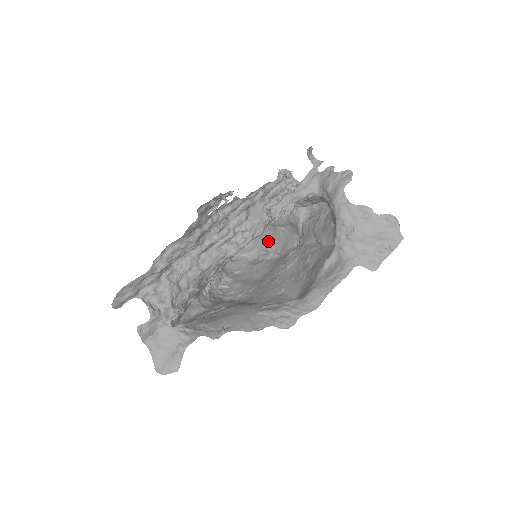
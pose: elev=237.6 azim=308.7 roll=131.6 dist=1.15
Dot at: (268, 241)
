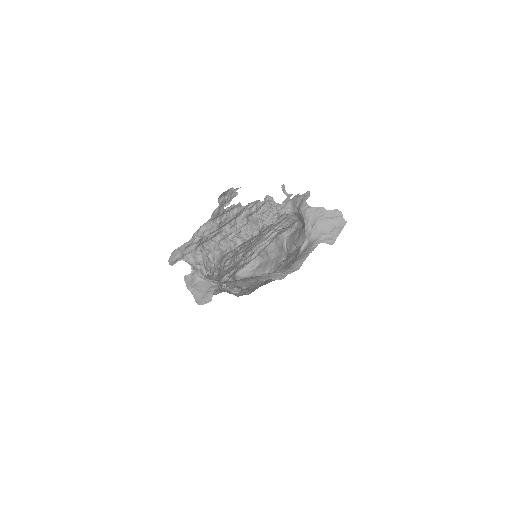
Dot at: (265, 266)
